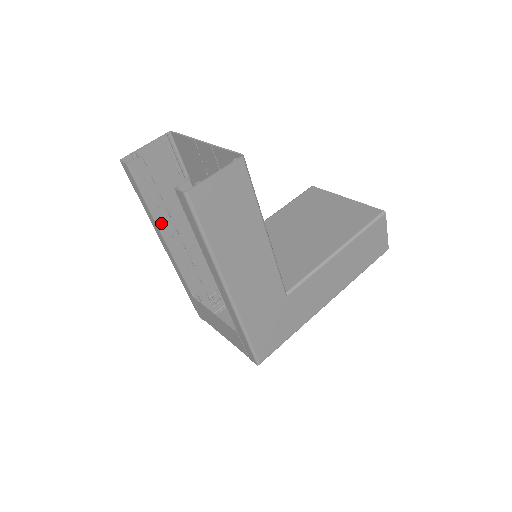
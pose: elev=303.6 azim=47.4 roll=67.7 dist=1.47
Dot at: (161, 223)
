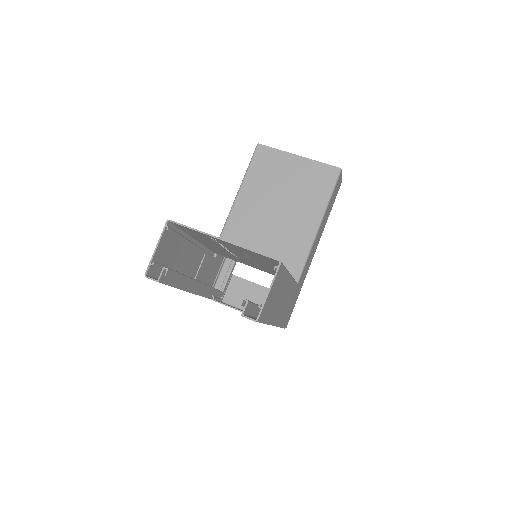
Dot at: (185, 286)
